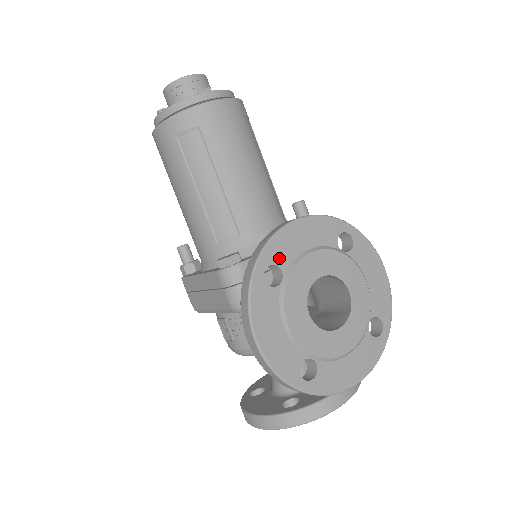
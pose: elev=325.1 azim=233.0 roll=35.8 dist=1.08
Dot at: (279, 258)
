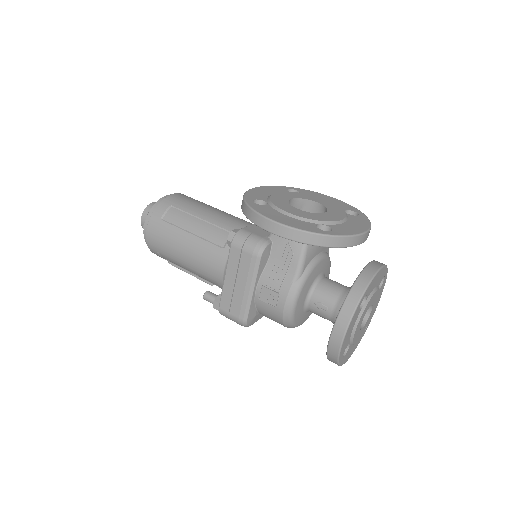
Dot at: (257, 198)
